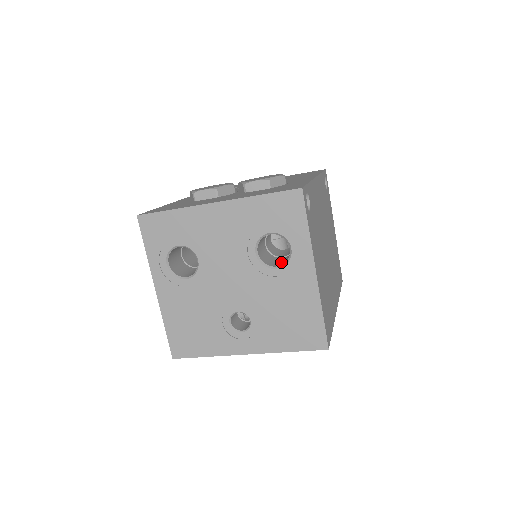
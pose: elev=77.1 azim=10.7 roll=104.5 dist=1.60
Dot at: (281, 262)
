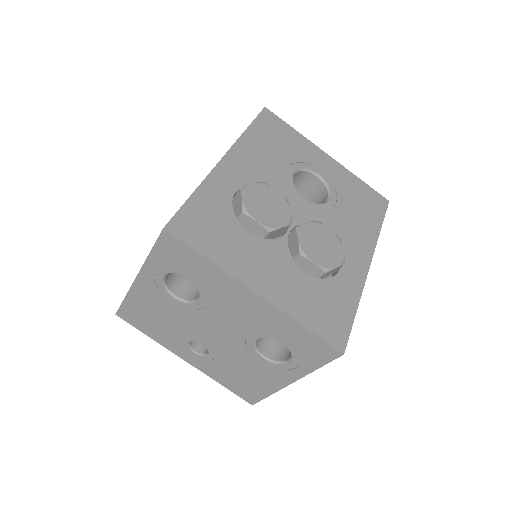
Dot at: (271, 346)
